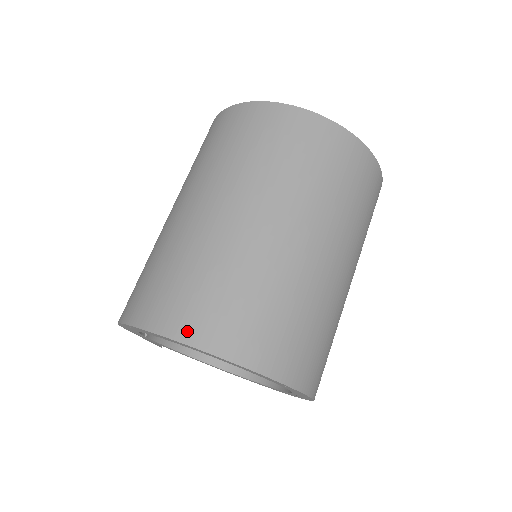
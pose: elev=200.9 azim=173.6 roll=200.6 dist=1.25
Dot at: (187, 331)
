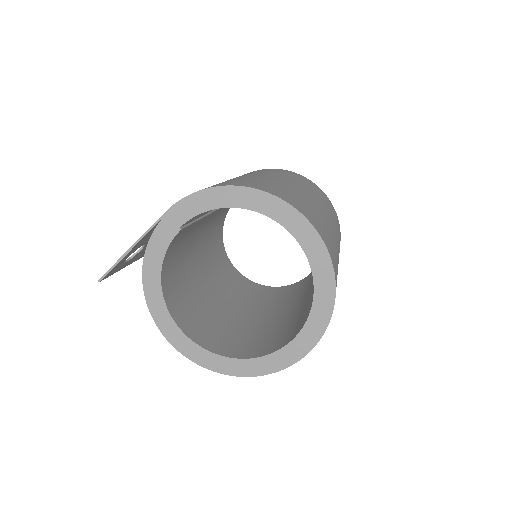
Dot at: (305, 214)
